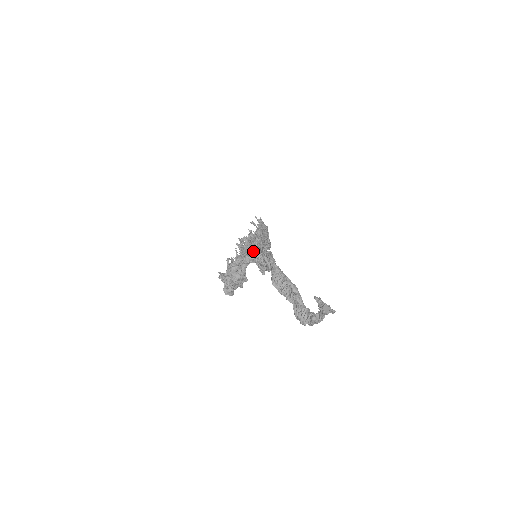
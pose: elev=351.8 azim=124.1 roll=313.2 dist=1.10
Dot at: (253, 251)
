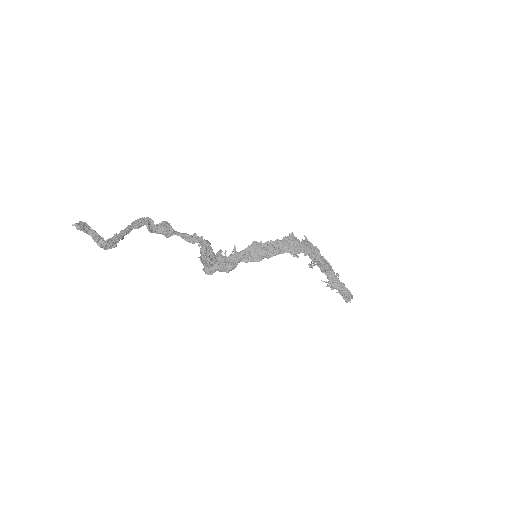
Dot at: (259, 253)
